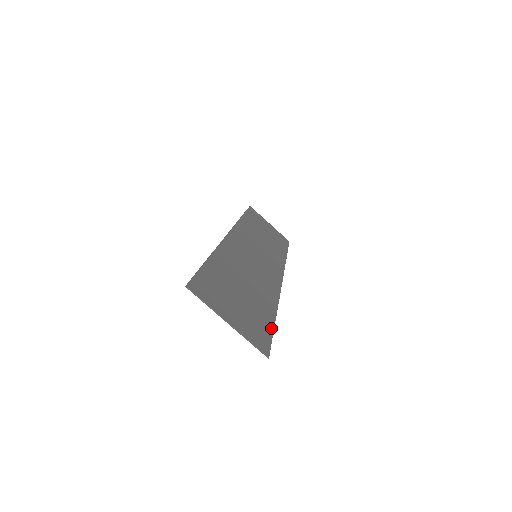
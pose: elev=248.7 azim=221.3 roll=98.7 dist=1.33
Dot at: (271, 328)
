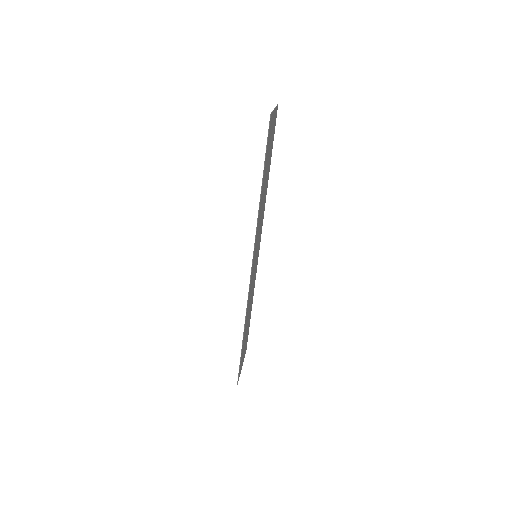
Dot at: occluded
